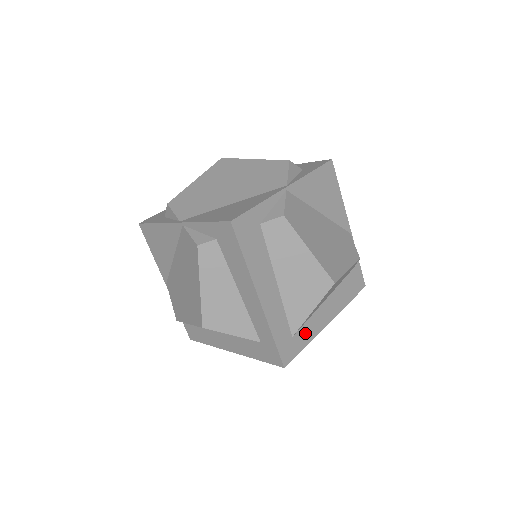
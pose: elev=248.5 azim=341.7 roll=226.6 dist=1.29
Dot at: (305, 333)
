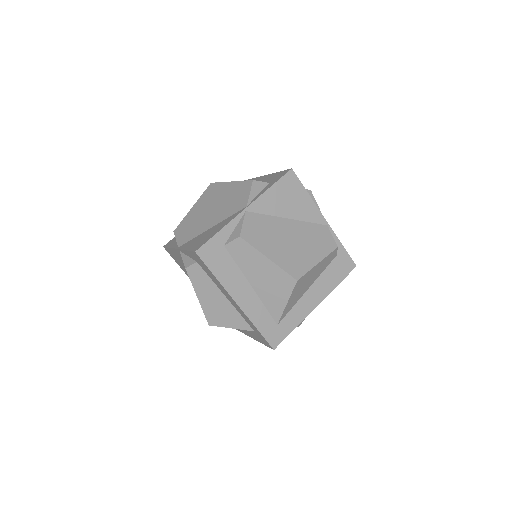
Dot at: (291, 319)
